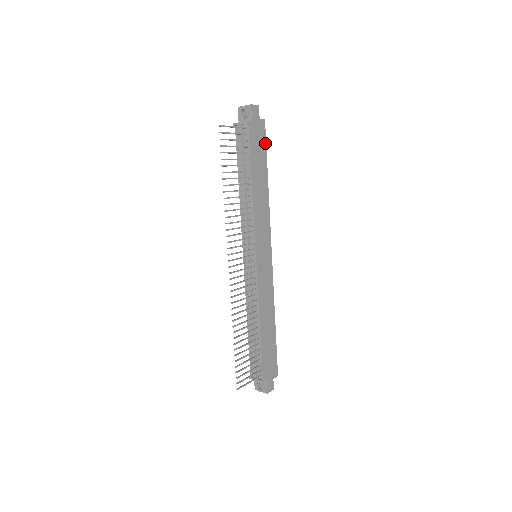
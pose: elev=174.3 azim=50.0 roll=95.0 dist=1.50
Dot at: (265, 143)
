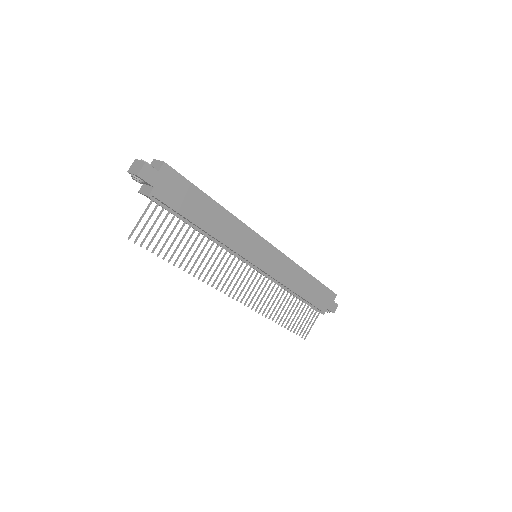
Dot at: (185, 180)
